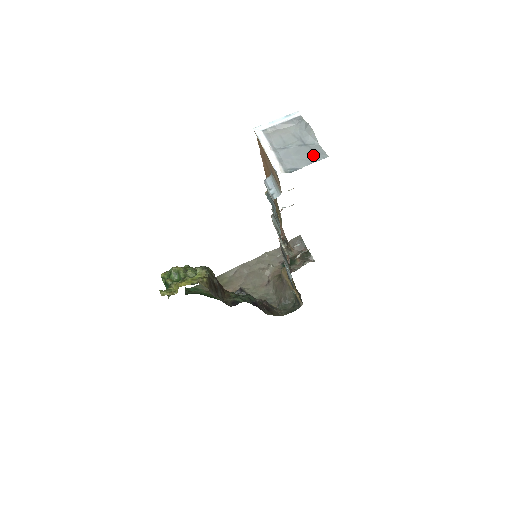
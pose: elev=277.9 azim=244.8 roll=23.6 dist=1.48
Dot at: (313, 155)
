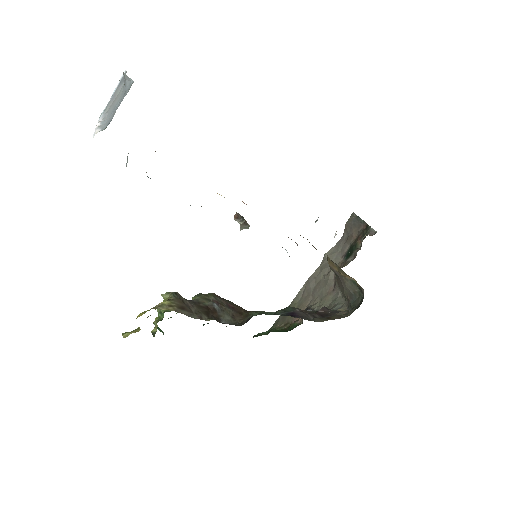
Dot at: (124, 95)
